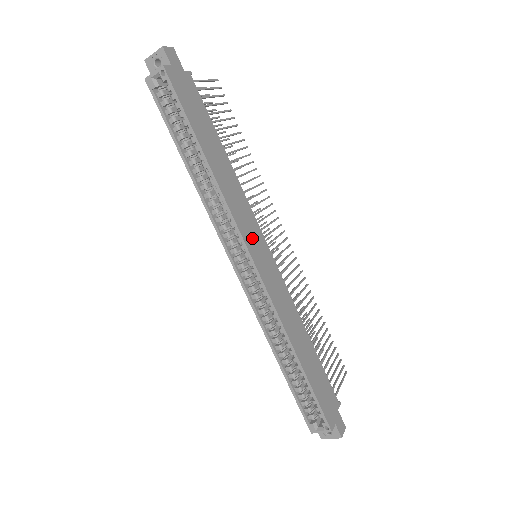
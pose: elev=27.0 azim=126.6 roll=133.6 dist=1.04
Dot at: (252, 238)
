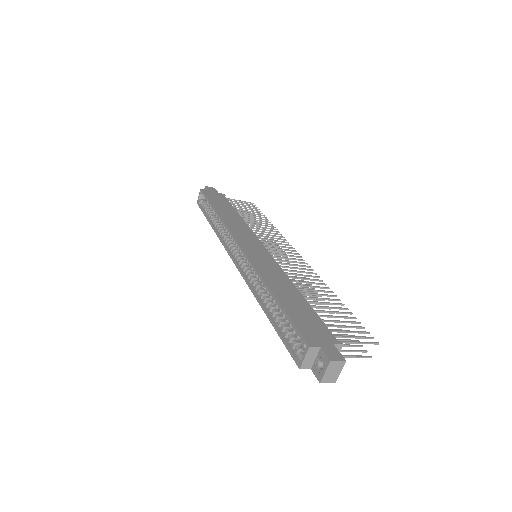
Dot at: (245, 239)
